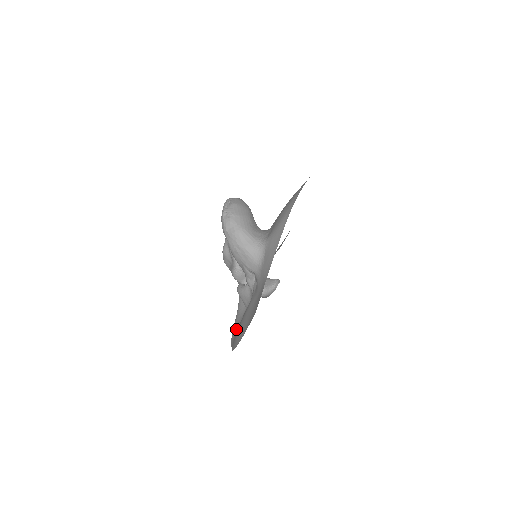
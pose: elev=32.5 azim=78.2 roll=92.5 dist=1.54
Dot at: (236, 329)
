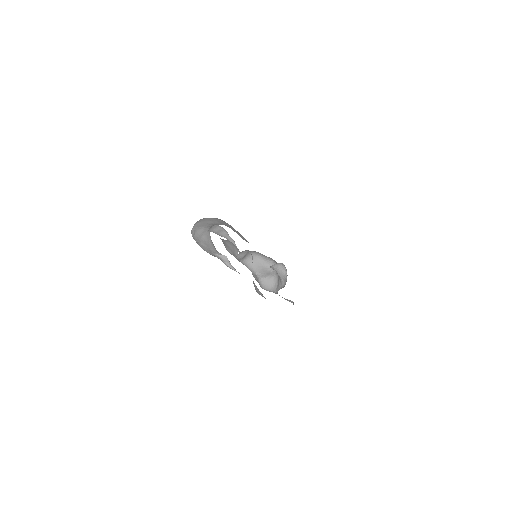
Dot at: occluded
